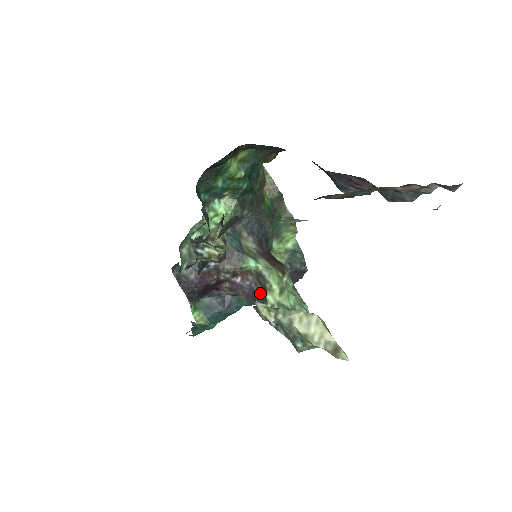
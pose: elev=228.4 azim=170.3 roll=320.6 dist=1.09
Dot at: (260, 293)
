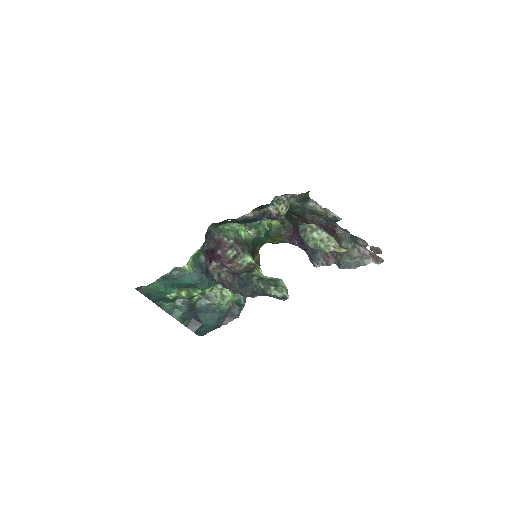
Dot at: (247, 270)
